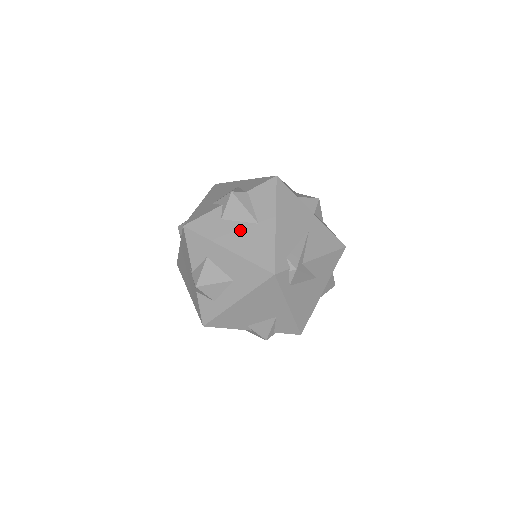
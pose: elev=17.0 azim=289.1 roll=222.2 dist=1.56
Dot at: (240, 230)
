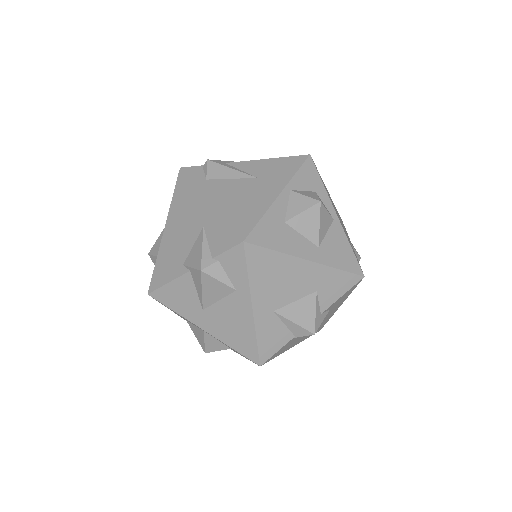
Dot at: occluded
